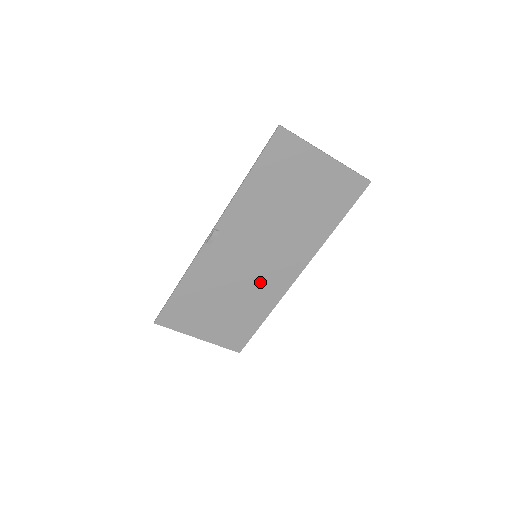
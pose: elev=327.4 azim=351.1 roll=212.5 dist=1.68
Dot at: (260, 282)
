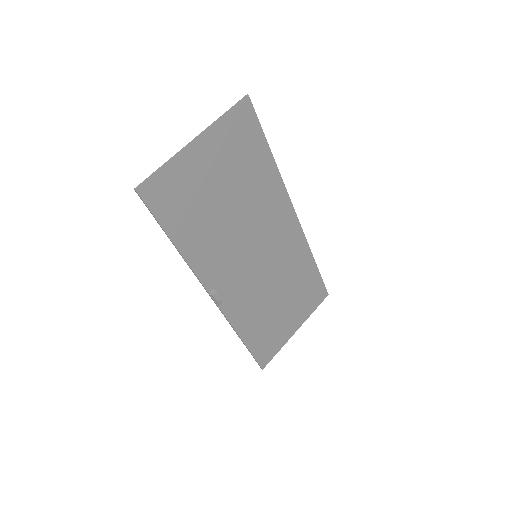
Dot at: (281, 258)
